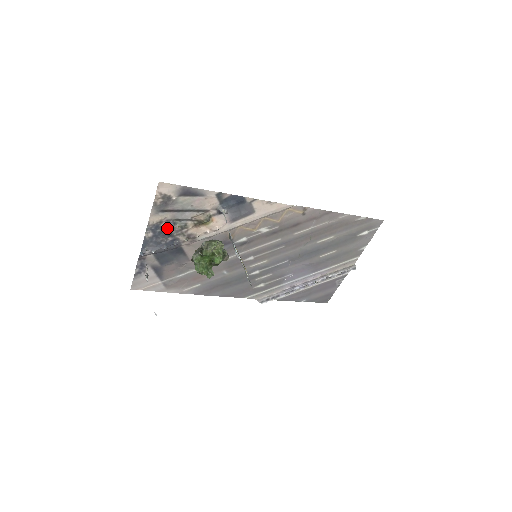
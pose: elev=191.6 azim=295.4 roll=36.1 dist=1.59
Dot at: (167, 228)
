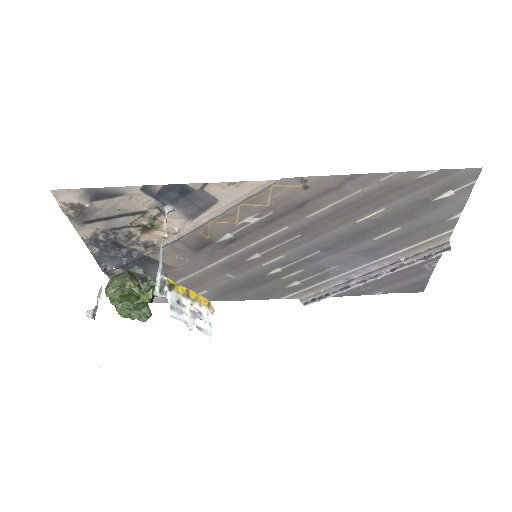
Dot at: (110, 240)
